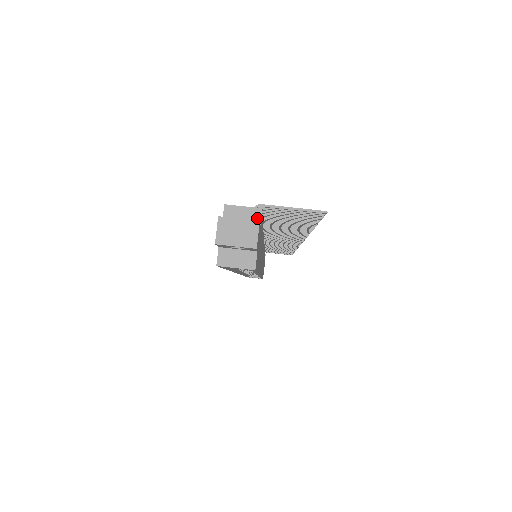
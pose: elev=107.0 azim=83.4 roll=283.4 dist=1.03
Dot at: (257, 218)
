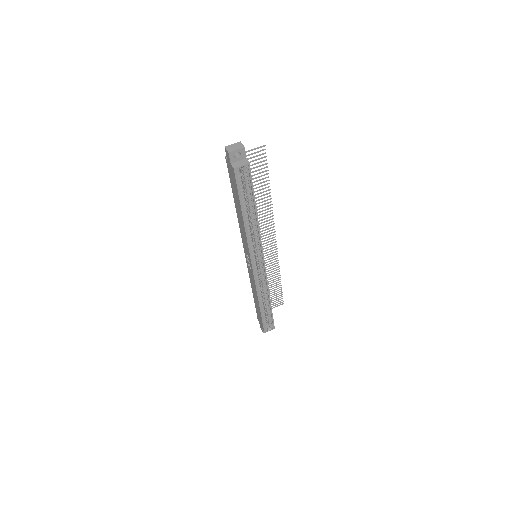
Dot at: occluded
